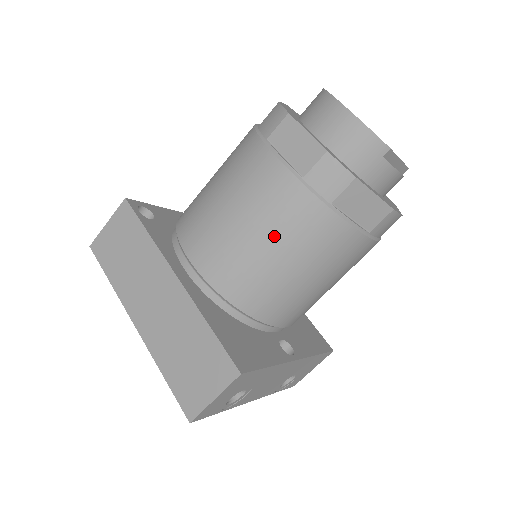
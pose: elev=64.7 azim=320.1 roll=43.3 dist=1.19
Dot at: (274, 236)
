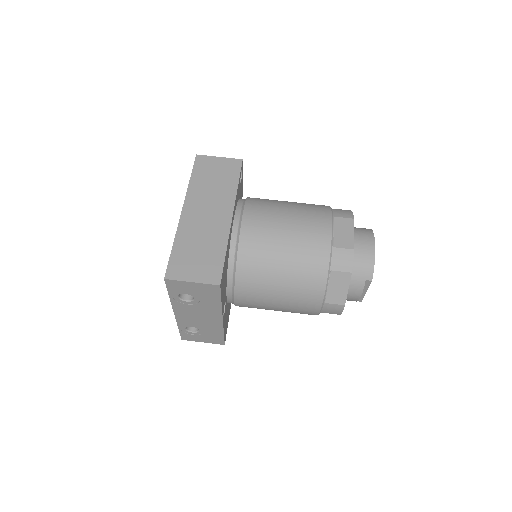
Dot at: (293, 253)
